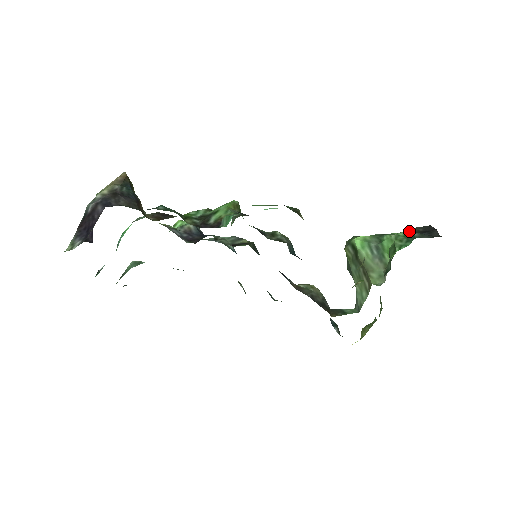
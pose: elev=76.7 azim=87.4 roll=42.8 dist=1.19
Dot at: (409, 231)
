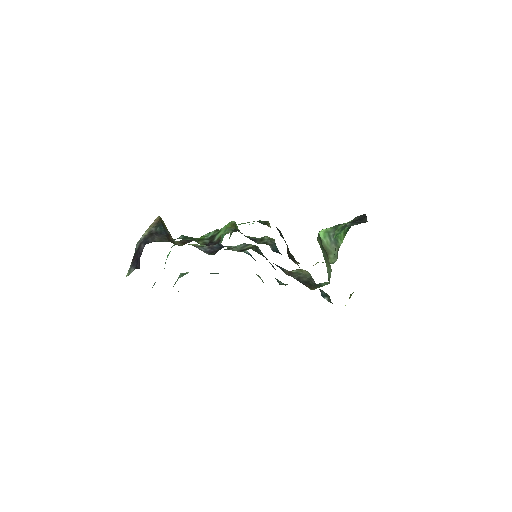
Dot at: (352, 220)
